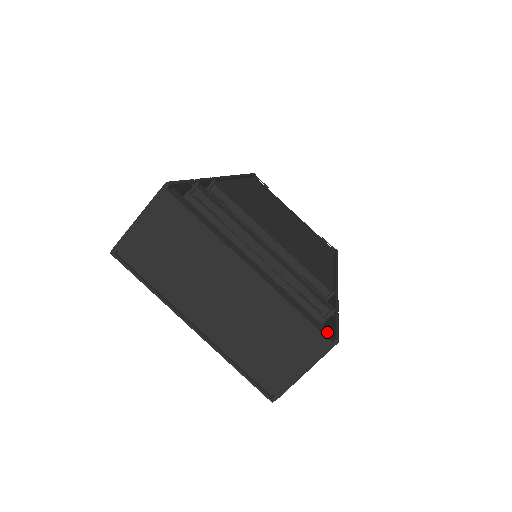
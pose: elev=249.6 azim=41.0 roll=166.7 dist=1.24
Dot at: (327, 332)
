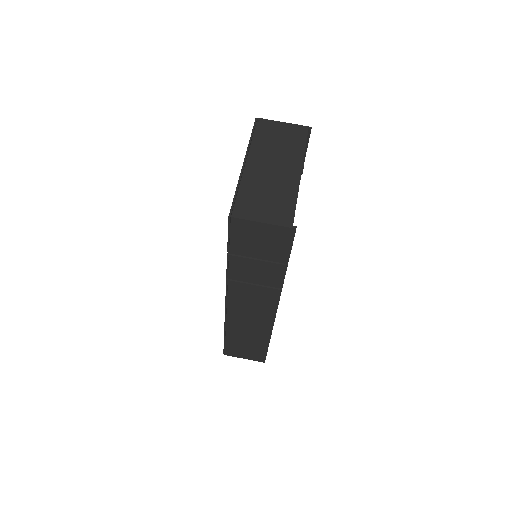
Dot at: occluded
